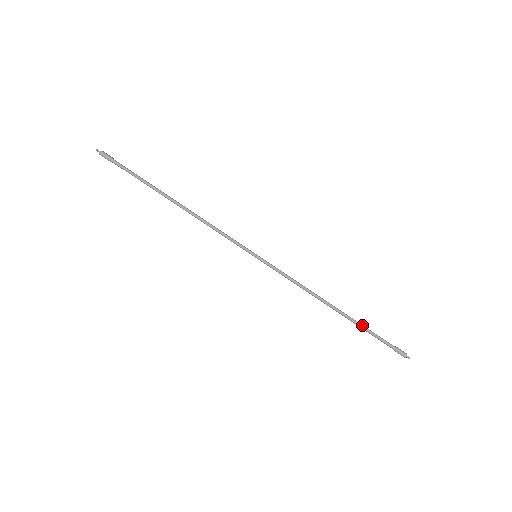
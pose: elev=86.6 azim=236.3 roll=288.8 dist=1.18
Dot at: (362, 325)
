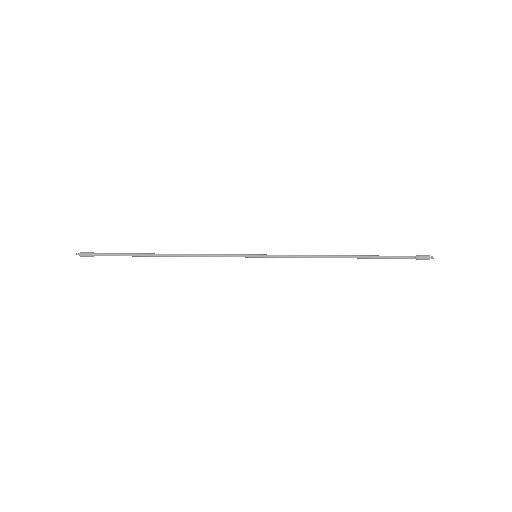
Dot at: (377, 256)
